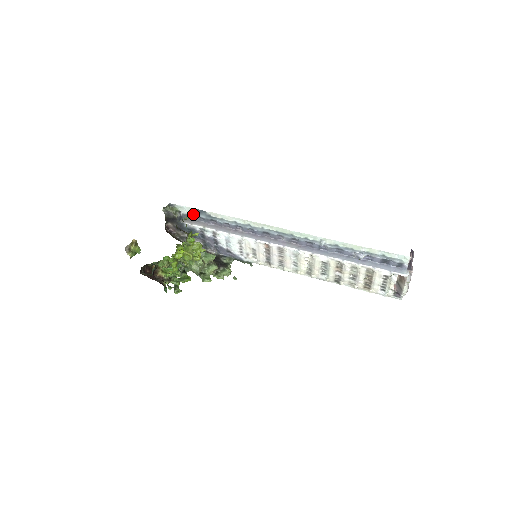
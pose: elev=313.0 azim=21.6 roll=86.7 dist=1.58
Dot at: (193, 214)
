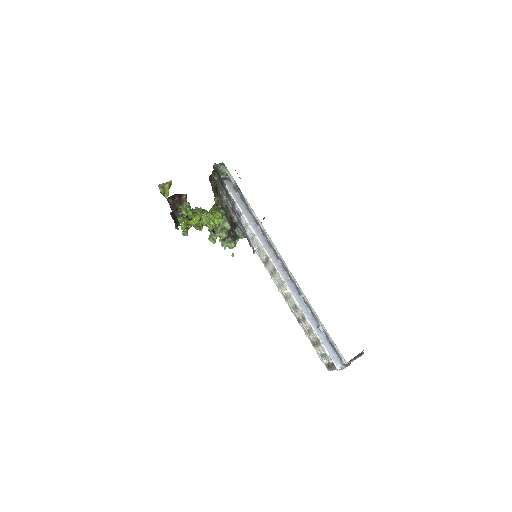
Dot at: (235, 185)
